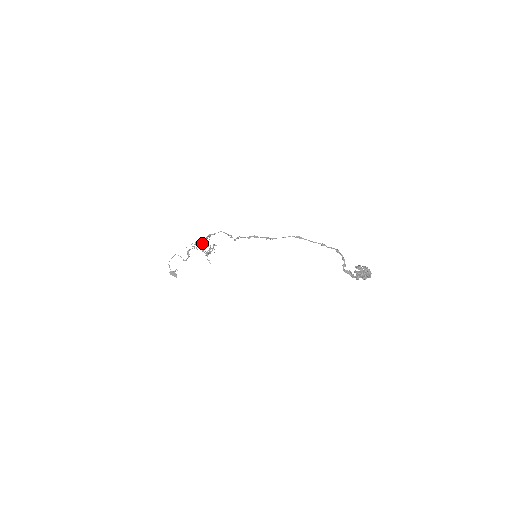
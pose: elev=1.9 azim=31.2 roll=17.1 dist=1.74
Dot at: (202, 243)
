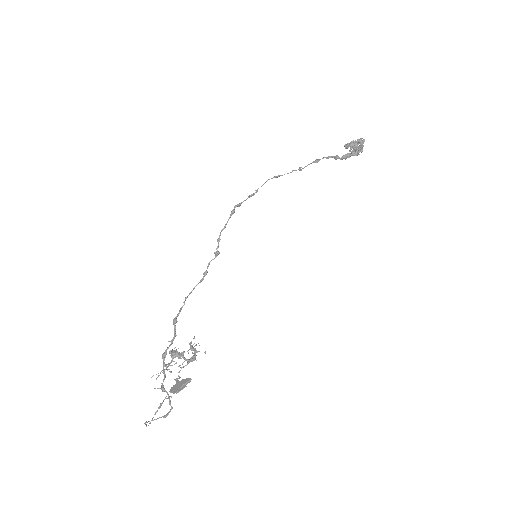
Dot at: (172, 352)
